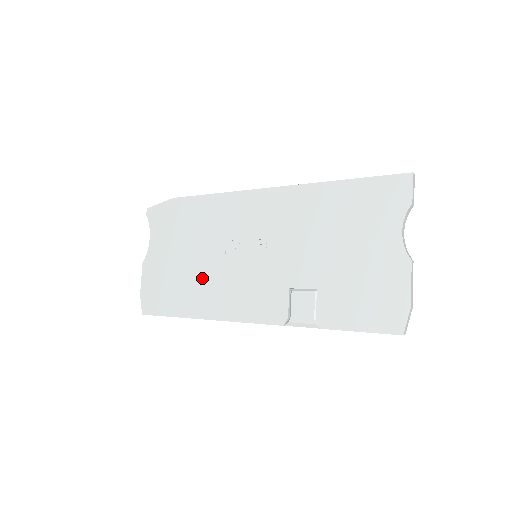
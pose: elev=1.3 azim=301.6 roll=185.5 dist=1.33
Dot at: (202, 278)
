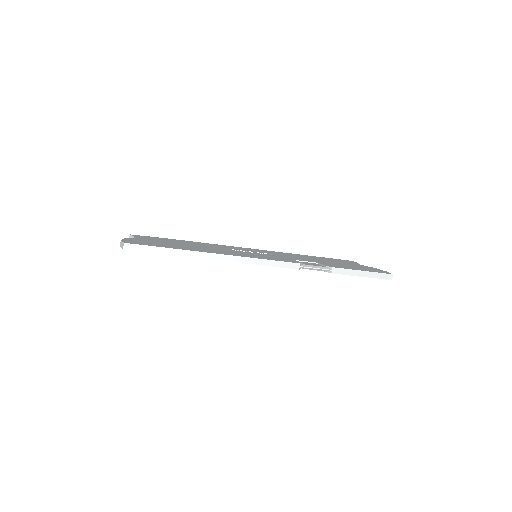
Dot at: (205, 248)
